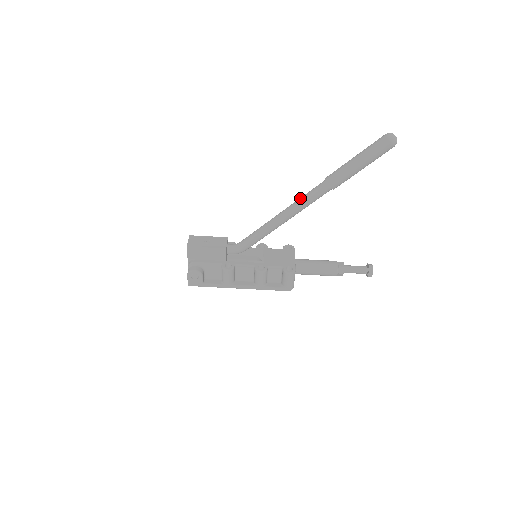
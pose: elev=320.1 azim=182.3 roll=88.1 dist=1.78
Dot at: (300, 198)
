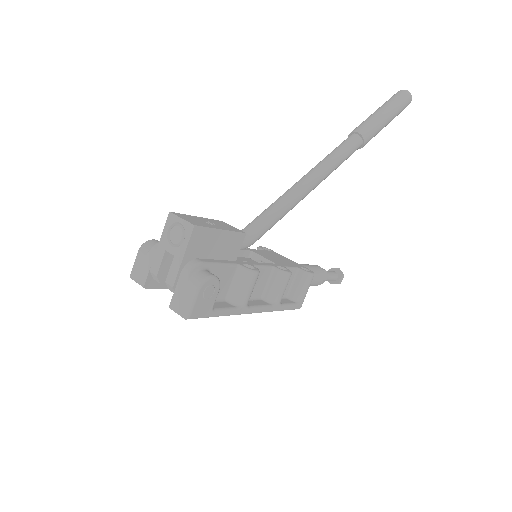
Dot at: (329, 155)
